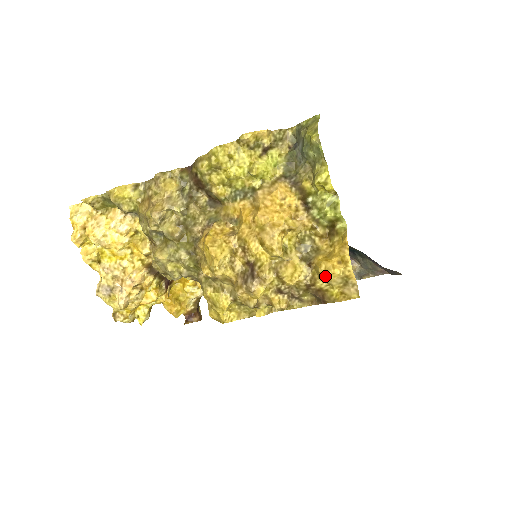
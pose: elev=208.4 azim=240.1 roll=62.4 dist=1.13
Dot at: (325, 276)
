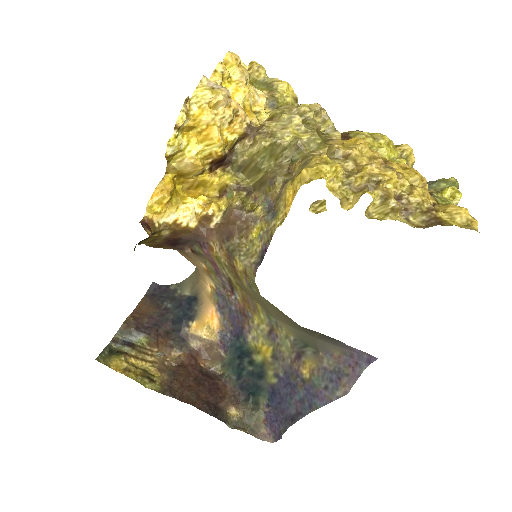
Dot at: (455, 209)
